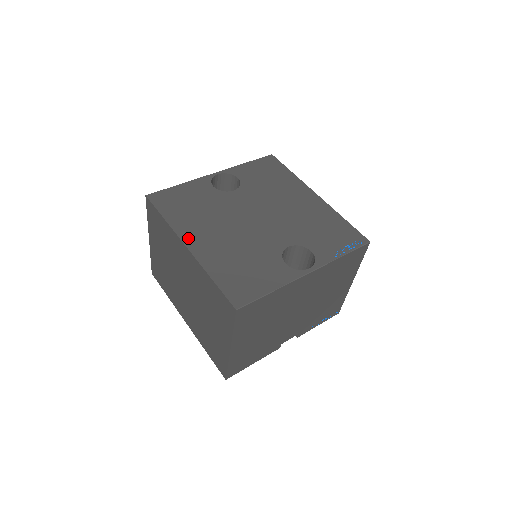
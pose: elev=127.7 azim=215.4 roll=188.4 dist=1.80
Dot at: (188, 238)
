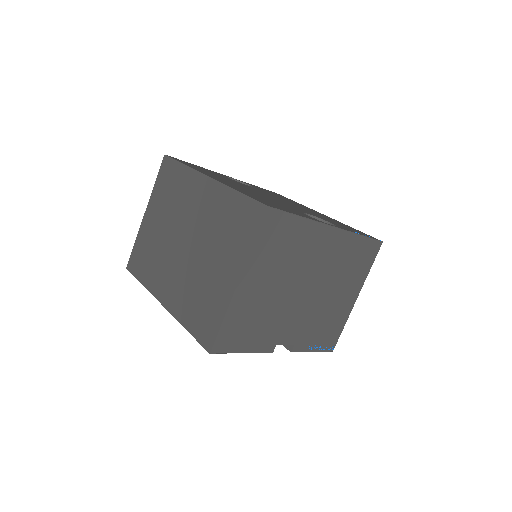
Dot at: occluded
